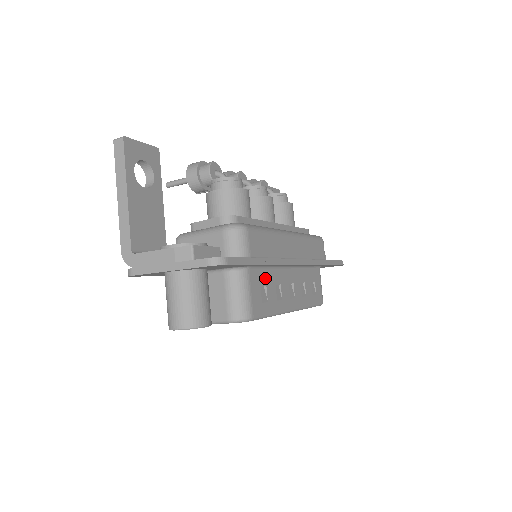
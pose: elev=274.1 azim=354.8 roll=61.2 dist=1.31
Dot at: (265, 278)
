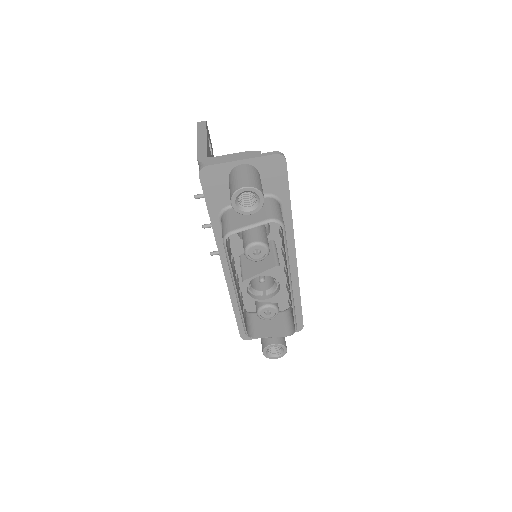
Dot at: occluded
